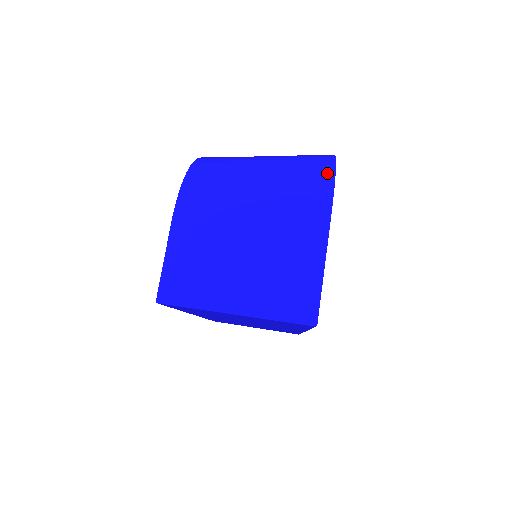
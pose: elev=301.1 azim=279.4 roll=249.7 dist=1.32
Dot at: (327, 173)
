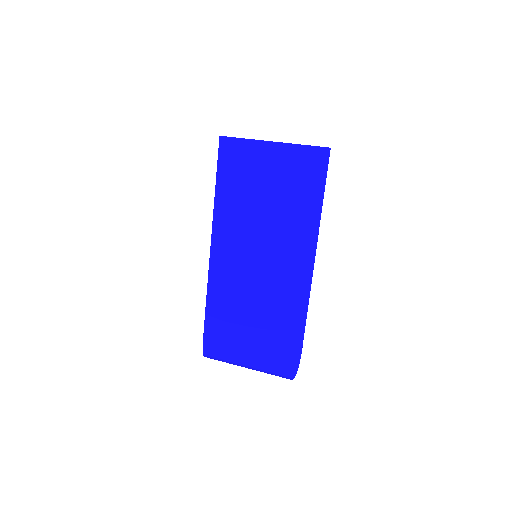
Dot at: occluded
